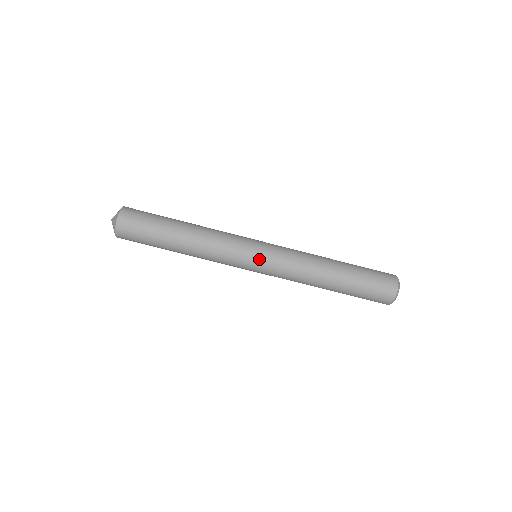
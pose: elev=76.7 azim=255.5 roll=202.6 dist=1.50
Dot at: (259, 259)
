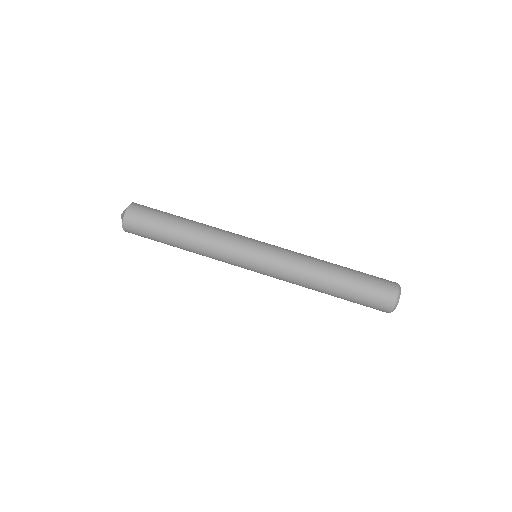
Dot at: (262, 243)
